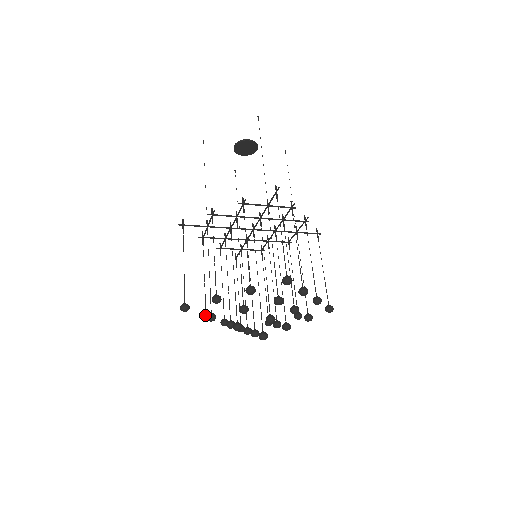
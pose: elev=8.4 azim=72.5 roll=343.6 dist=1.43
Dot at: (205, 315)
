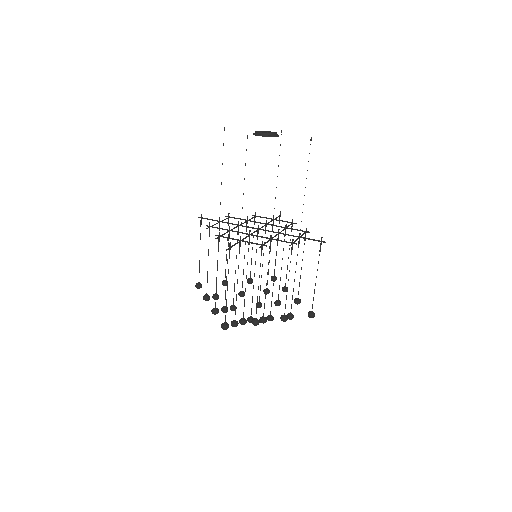
Dot at: occluded
